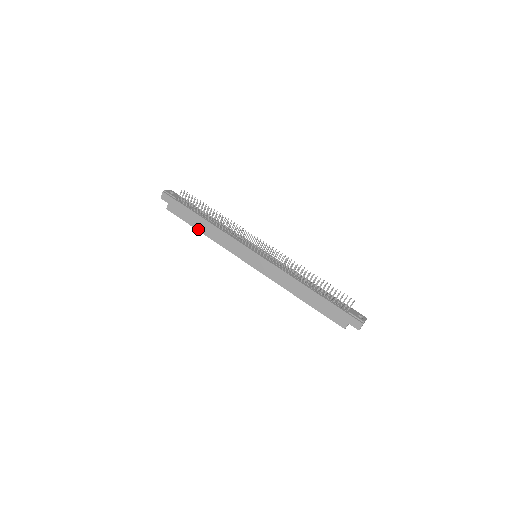
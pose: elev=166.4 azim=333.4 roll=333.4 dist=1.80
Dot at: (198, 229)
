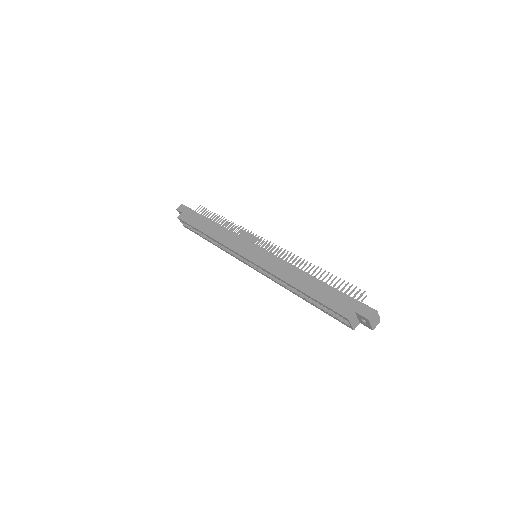
Dot at: (202, 230)
